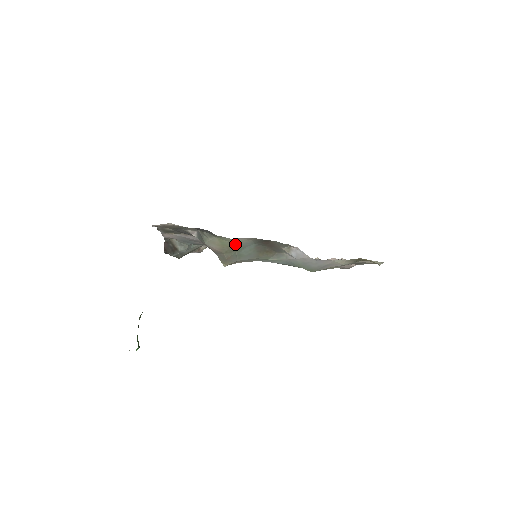
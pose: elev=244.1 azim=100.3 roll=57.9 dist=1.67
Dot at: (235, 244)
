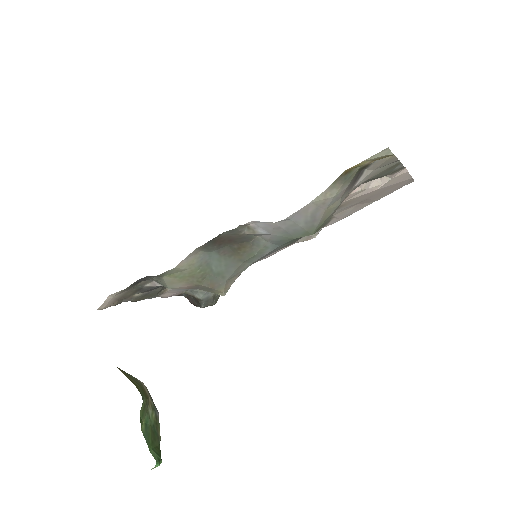
Dot at: (192, 268)
